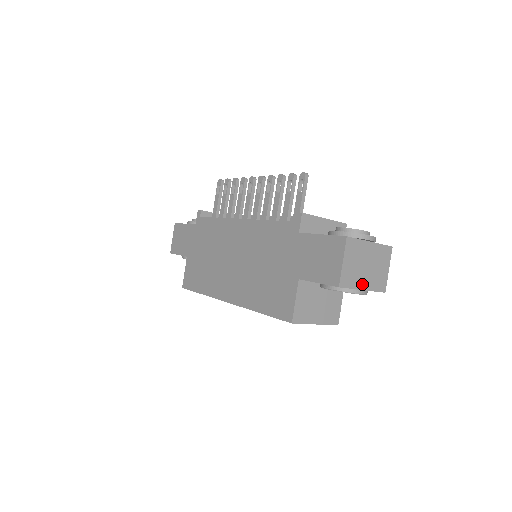
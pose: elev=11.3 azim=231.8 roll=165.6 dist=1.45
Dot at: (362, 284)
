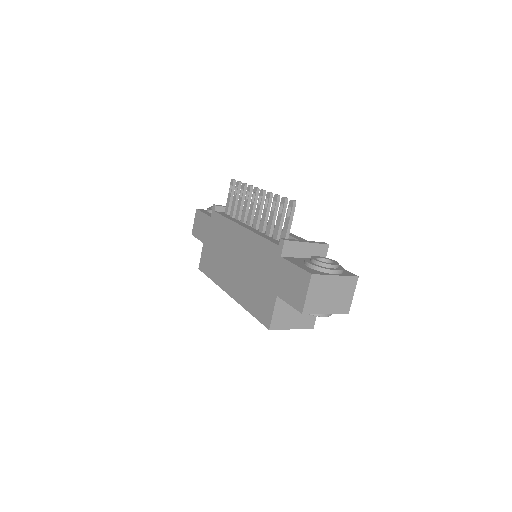
Dot at: (325, 309)
